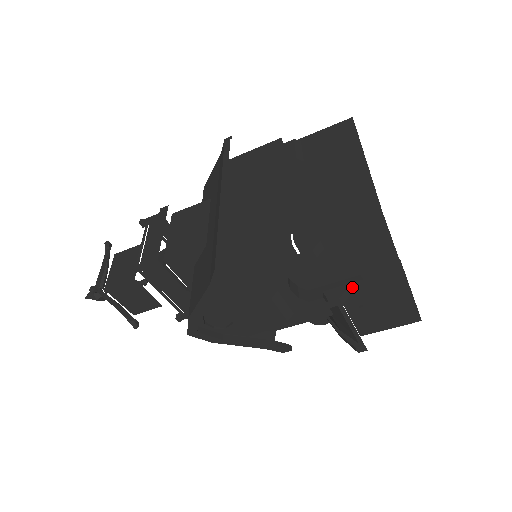
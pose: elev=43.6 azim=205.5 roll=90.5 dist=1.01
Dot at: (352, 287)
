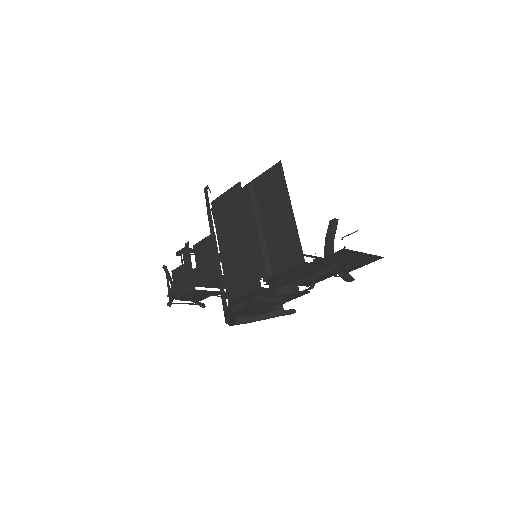
Dot at: (315, 280)
